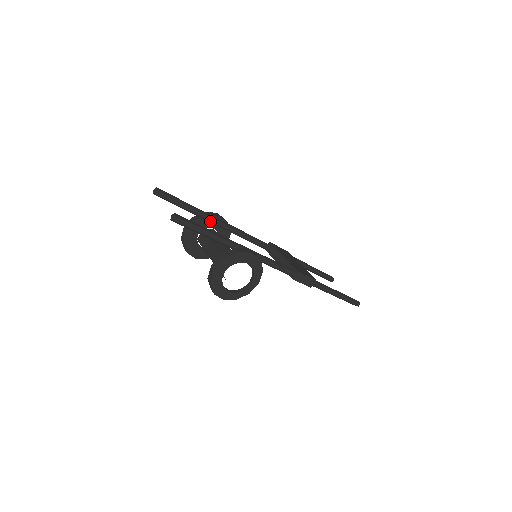
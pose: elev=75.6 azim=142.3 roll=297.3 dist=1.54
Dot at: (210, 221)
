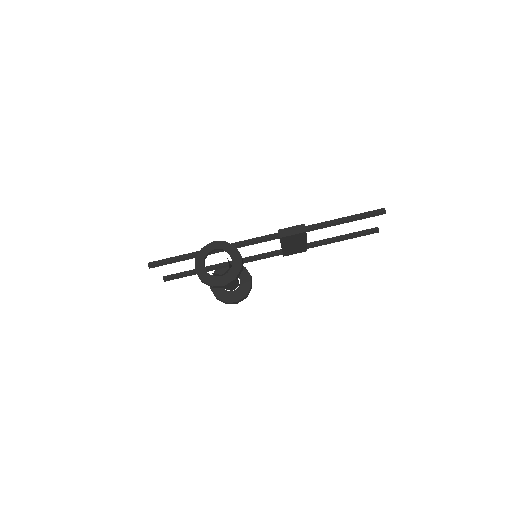
Dot at: (214, 268)
